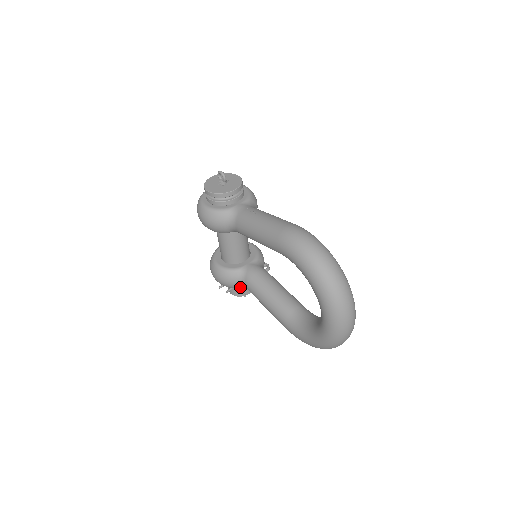
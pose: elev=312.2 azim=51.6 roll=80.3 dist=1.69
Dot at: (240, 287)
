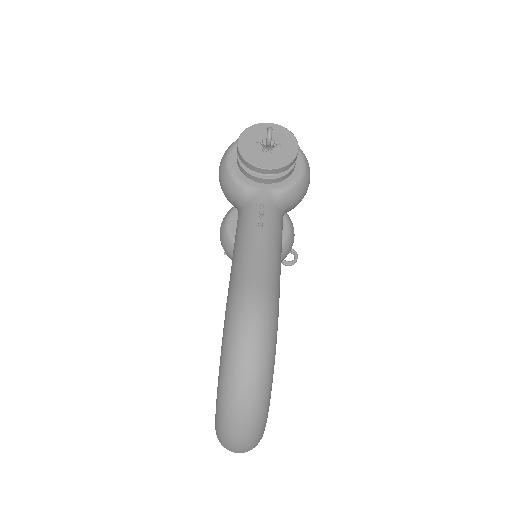
Dot at: occluded
